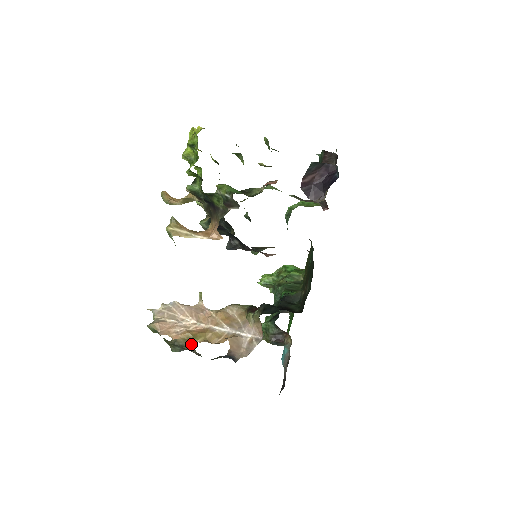
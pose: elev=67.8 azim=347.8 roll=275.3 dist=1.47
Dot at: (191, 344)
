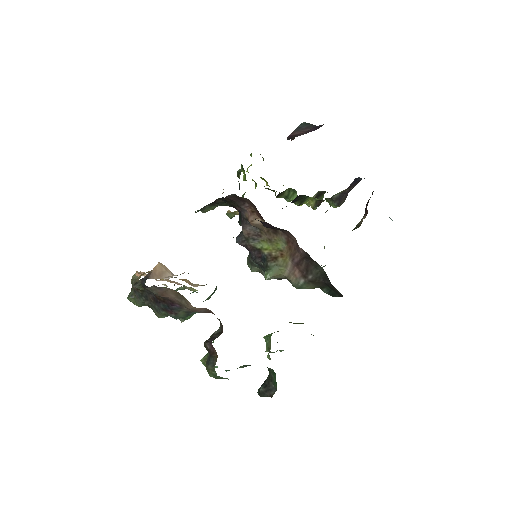
Dot at: occluded
